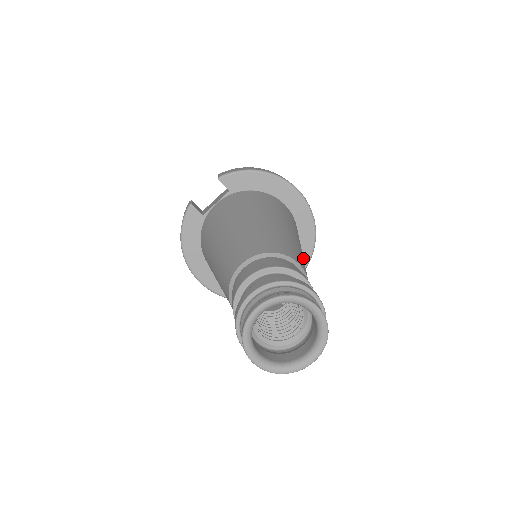
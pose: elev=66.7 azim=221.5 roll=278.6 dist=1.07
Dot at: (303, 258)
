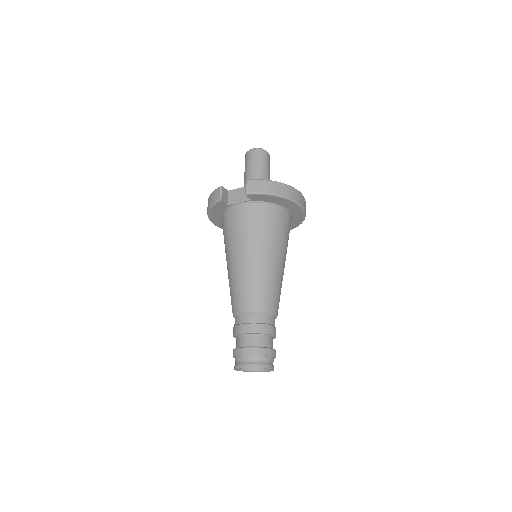
Dot at: occluded
